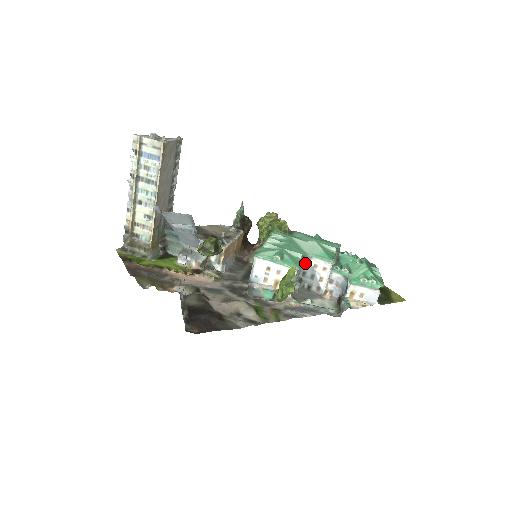
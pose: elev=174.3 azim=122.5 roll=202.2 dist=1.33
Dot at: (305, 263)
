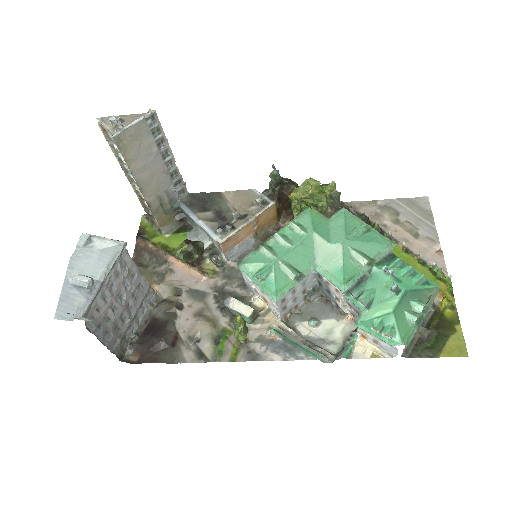
Dot at: (317, 274)
